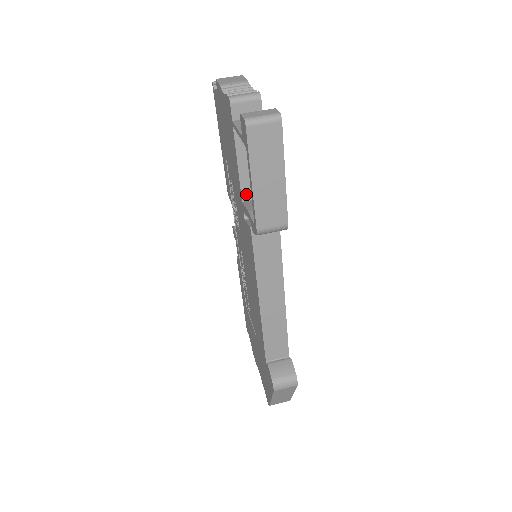
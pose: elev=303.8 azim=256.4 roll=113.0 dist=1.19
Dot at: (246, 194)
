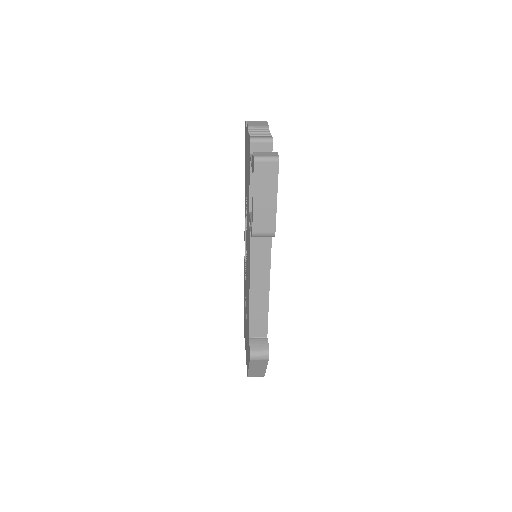
Dot at: occluded
